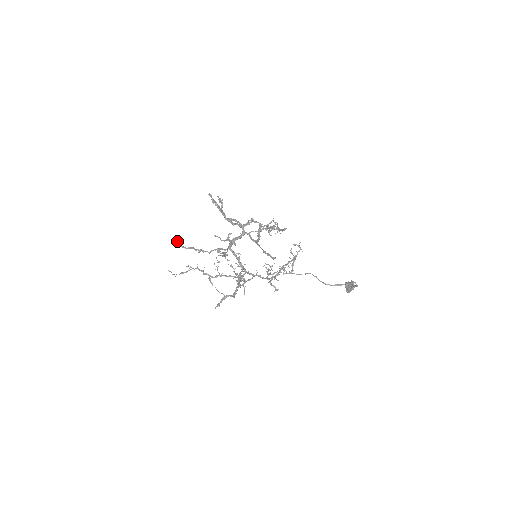
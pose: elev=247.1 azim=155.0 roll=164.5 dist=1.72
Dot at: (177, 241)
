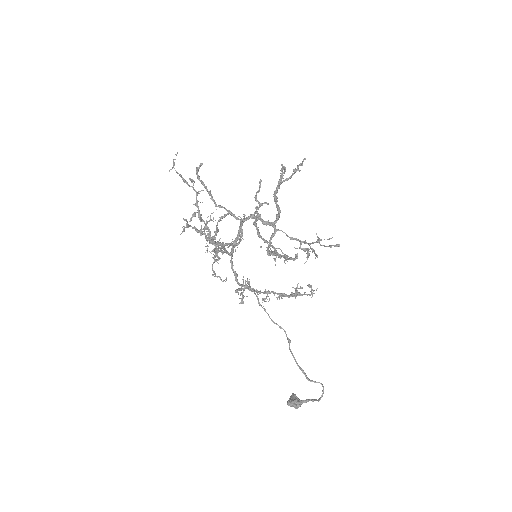
Dot at: (200, 166)
